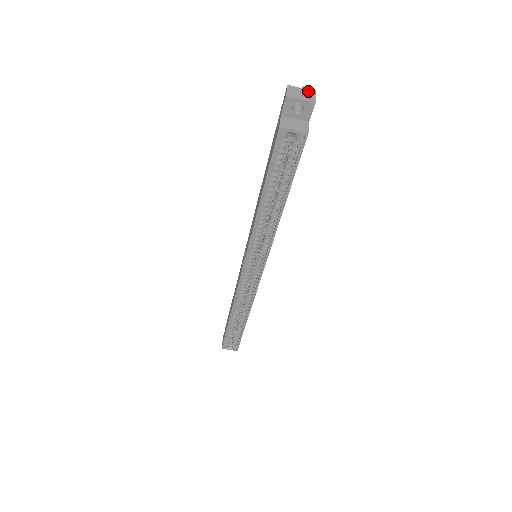
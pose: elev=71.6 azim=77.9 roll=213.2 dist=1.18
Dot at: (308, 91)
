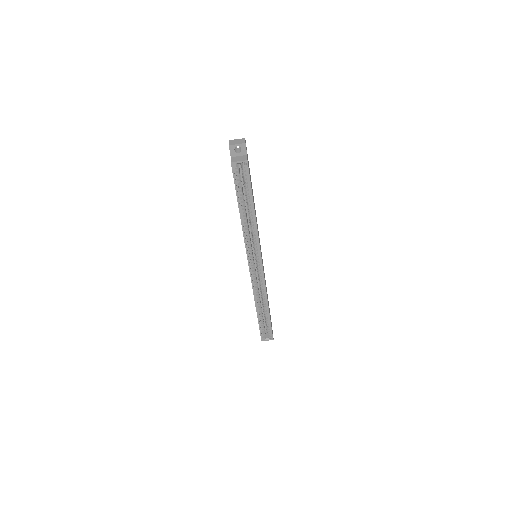
Dot at: (241, 139)
